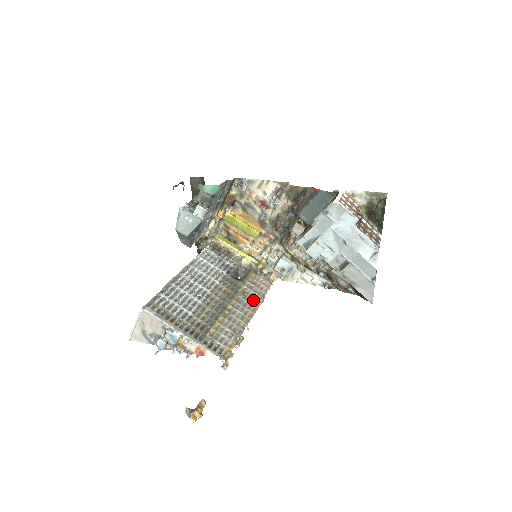
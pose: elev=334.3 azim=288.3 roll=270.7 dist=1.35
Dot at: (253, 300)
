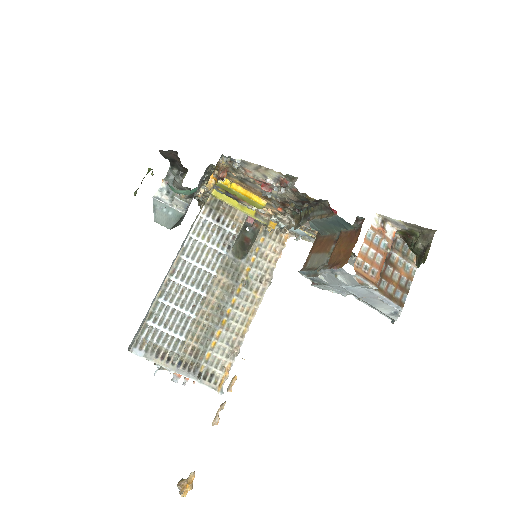
Dot at: (258, 286)
